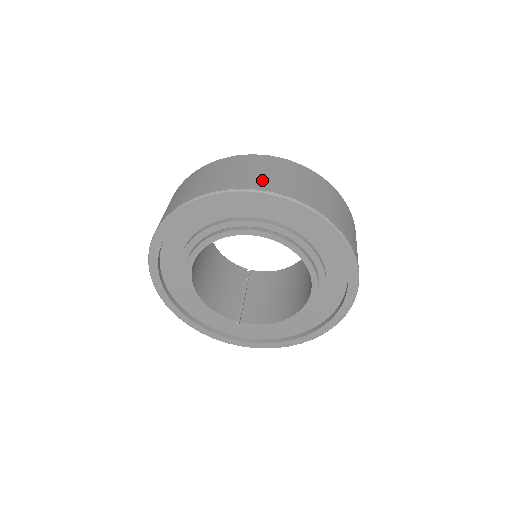
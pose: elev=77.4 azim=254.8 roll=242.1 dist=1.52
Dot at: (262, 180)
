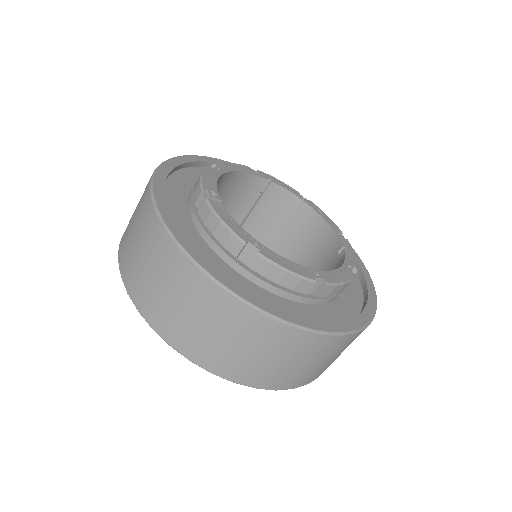
Dot at: (243, 368)
